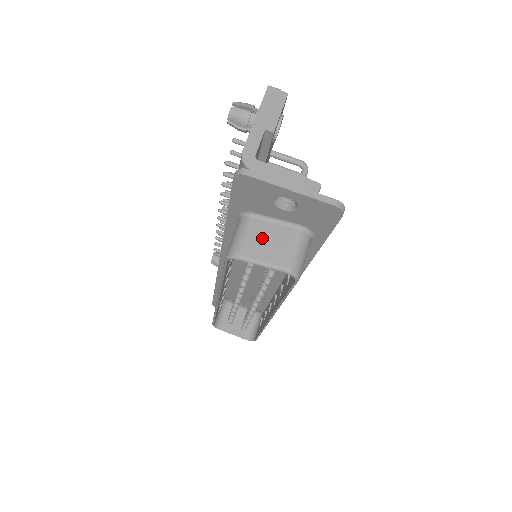
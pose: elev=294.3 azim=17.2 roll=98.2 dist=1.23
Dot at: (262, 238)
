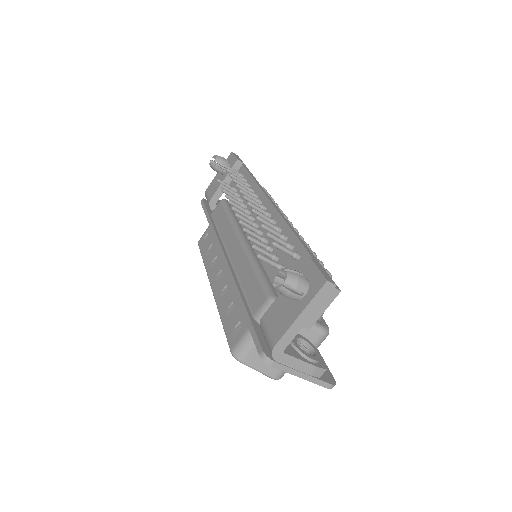
Dot at: occluded
